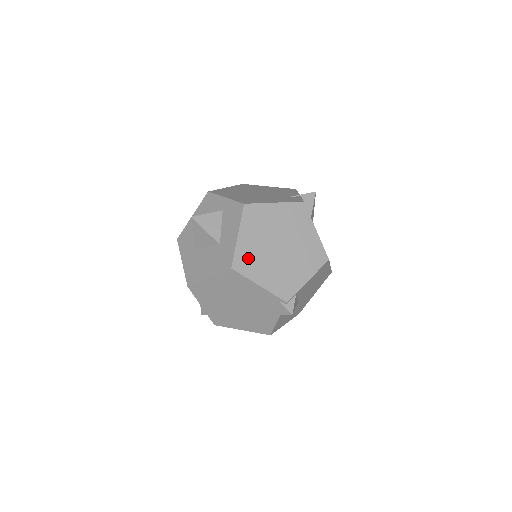
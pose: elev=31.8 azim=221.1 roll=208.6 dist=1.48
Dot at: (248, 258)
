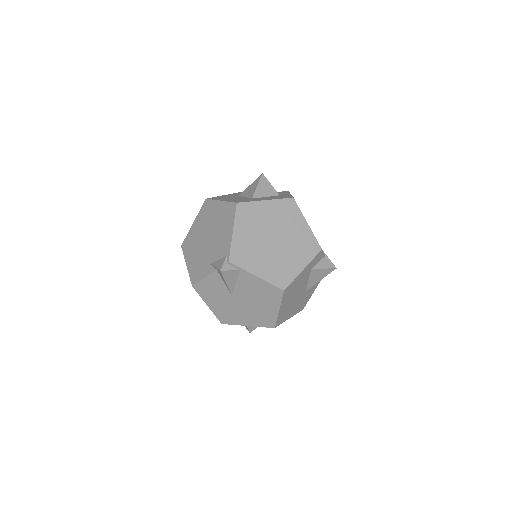
Dot at: (252, 214)
